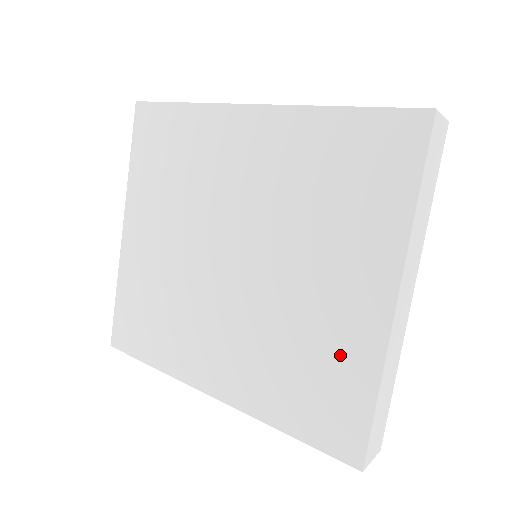
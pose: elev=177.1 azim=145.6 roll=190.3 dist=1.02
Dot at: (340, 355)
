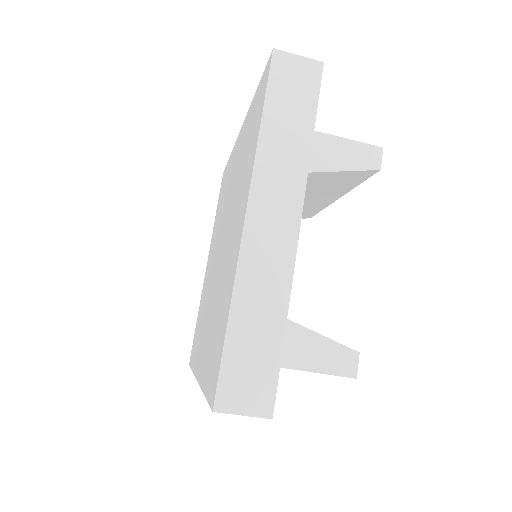
Dot at: (226, 292)
